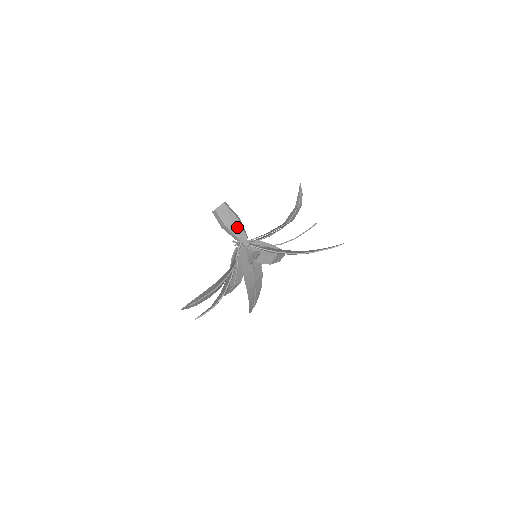
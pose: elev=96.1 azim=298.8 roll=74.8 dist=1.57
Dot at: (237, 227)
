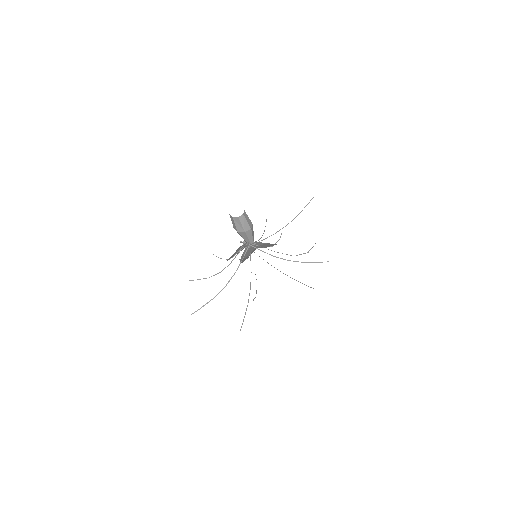
Dot at: (248, 235)
